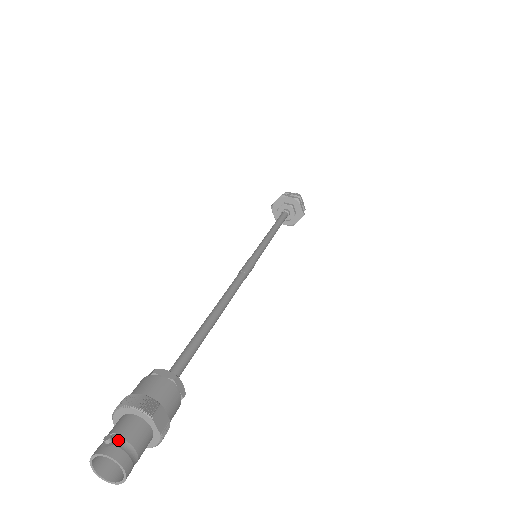
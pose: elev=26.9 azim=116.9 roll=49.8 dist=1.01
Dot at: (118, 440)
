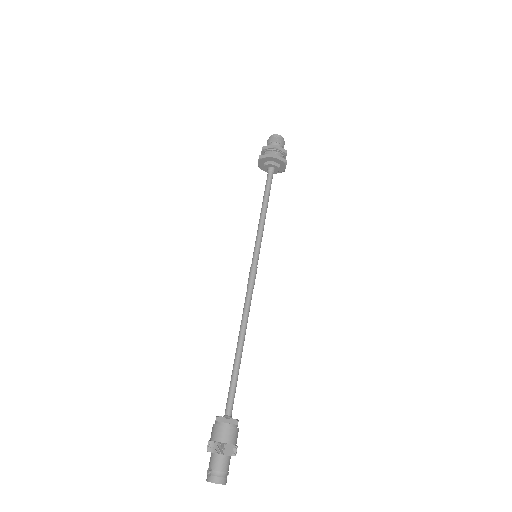
Dot at: (213, 472)
